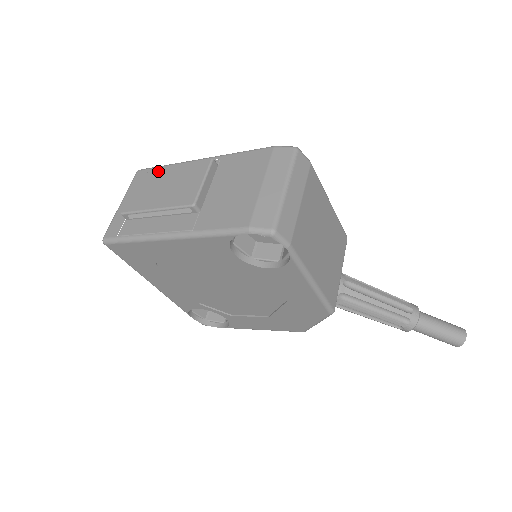
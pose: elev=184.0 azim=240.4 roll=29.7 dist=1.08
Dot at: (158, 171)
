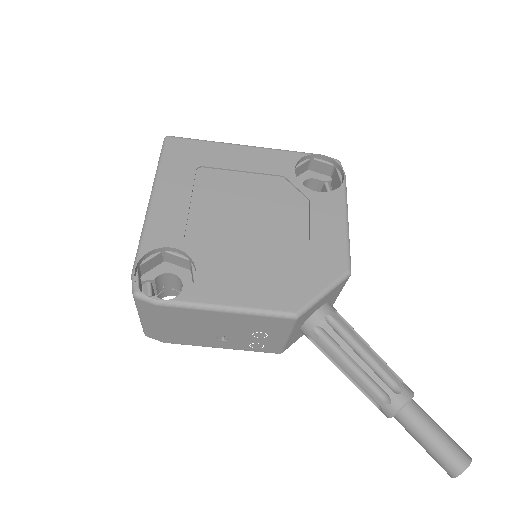
Dot at: occluded
